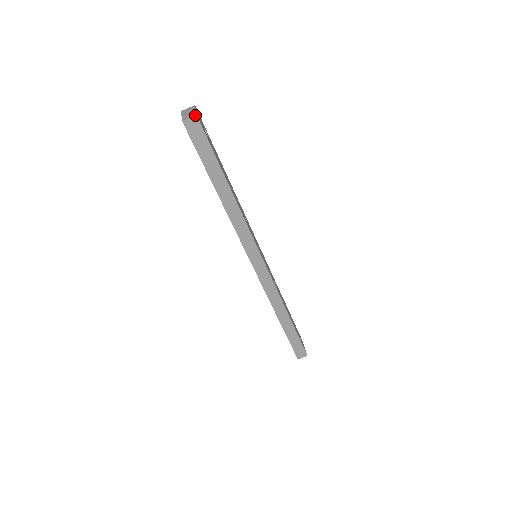
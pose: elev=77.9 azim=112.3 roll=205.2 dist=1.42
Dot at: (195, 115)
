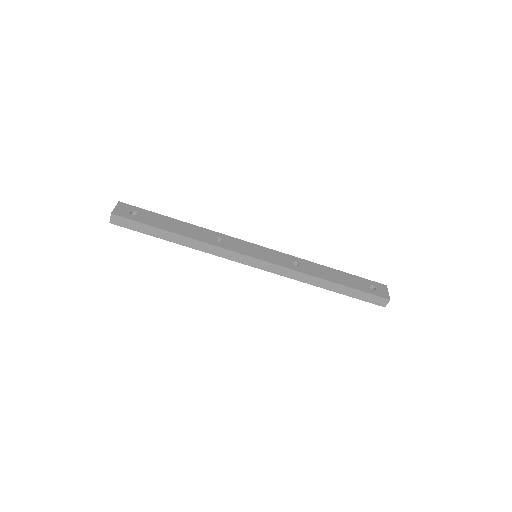
Dot at: (111, 214)
